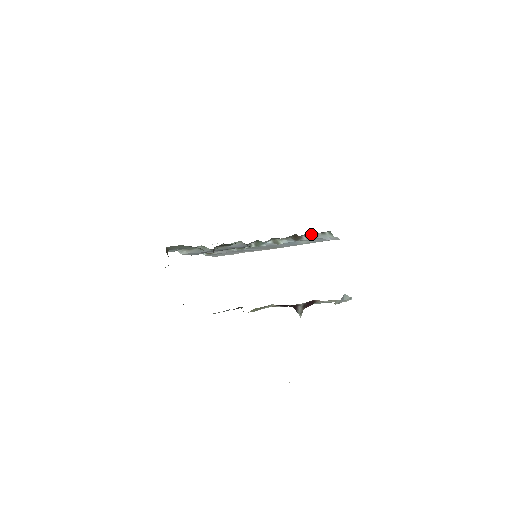
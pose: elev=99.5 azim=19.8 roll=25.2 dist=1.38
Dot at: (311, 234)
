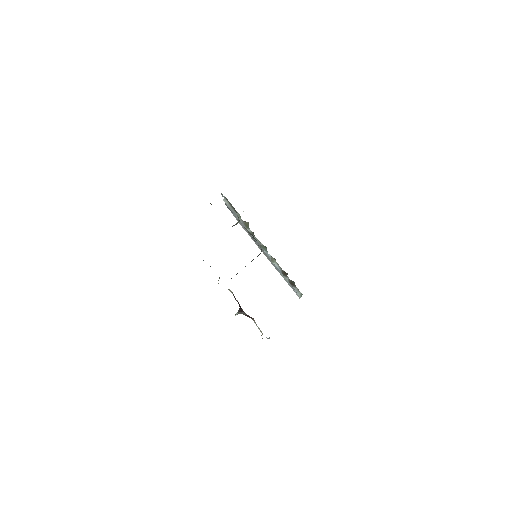
Dot at: (294, 283)
